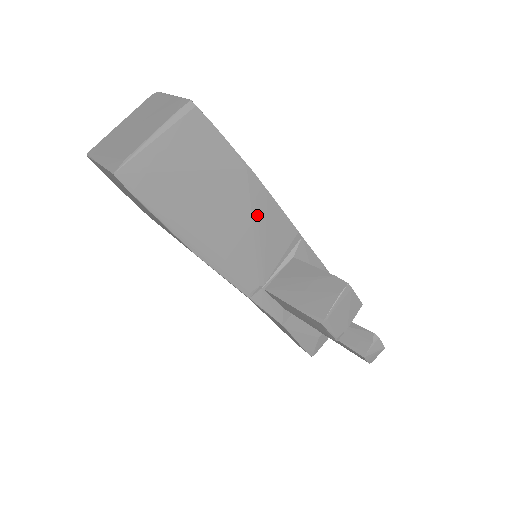
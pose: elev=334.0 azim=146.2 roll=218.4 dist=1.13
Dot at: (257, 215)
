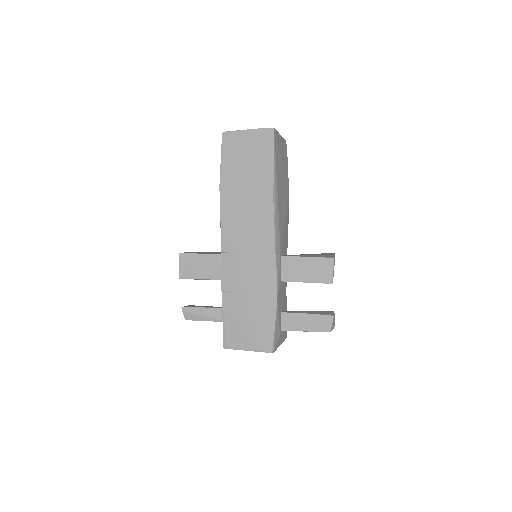
Dot at: (286, 212)
